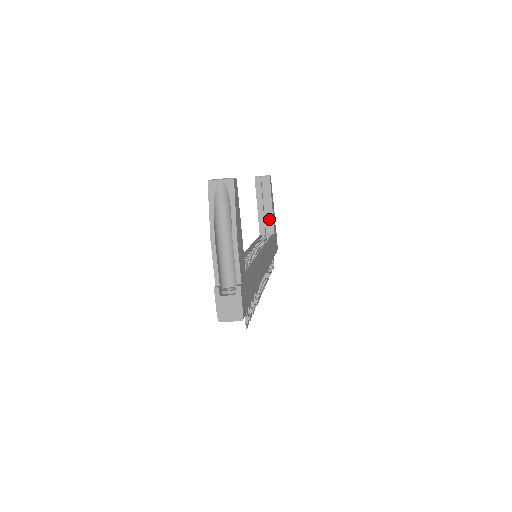
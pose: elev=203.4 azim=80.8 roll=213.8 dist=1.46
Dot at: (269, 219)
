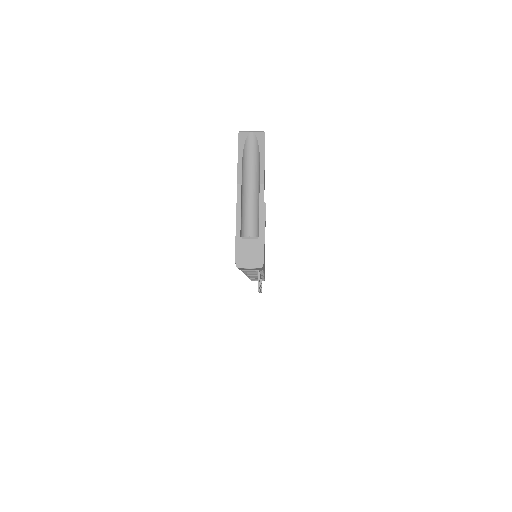
Dot at: occluded
